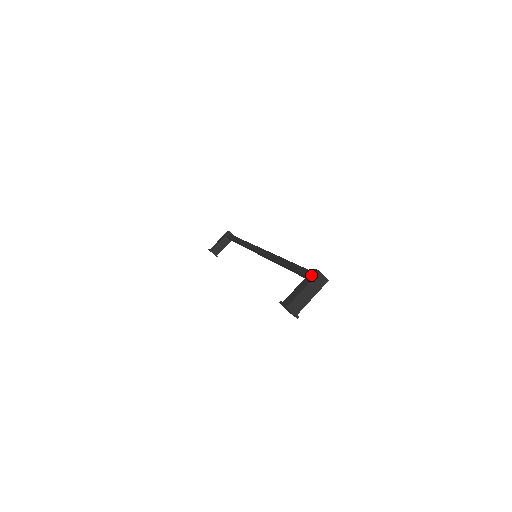
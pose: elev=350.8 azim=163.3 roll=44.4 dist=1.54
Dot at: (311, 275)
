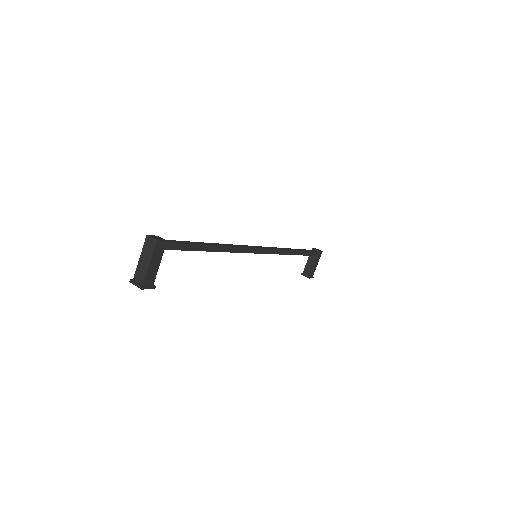
Dot at: occluded
